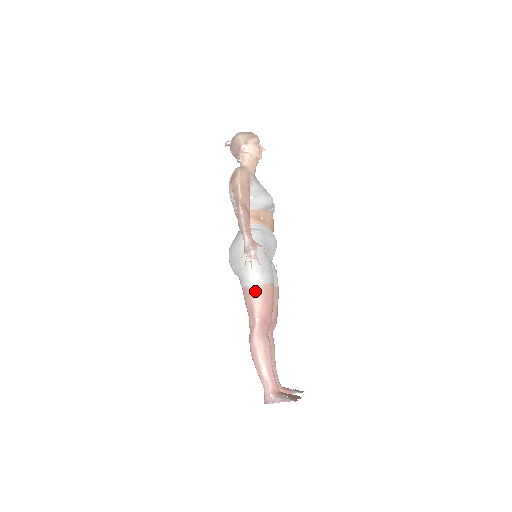
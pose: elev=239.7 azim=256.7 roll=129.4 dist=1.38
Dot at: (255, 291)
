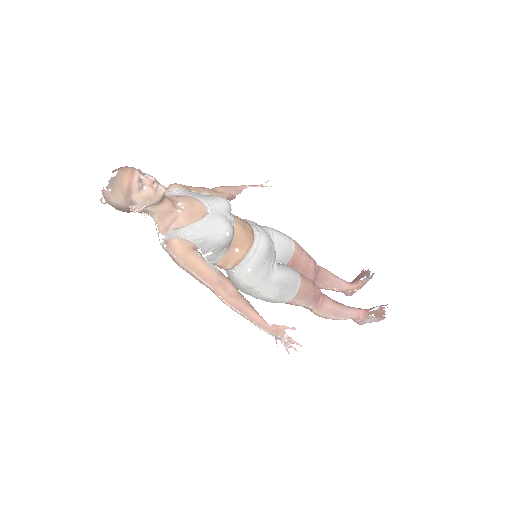
Dot at: (293, 302)
